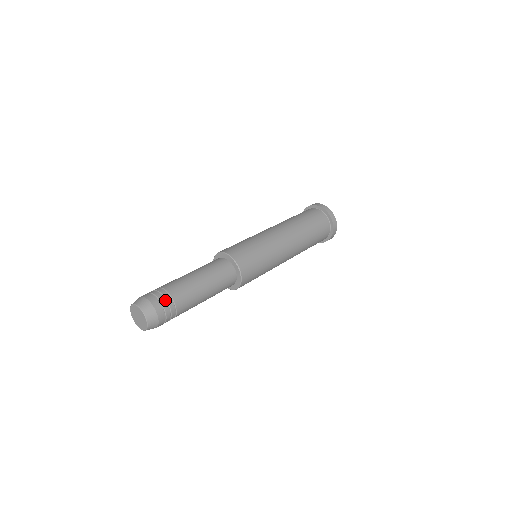
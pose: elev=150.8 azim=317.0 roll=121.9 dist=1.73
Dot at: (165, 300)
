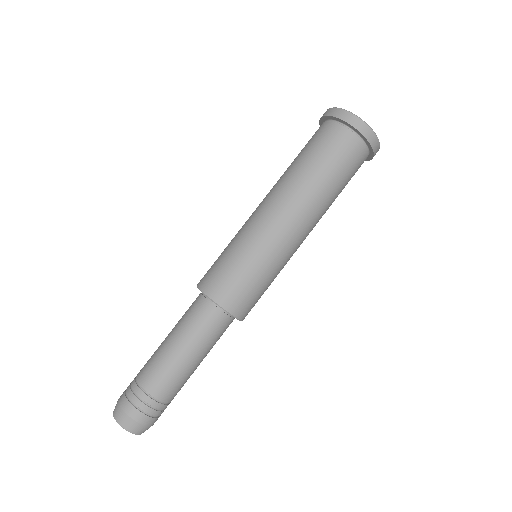
Dot at: occluded
